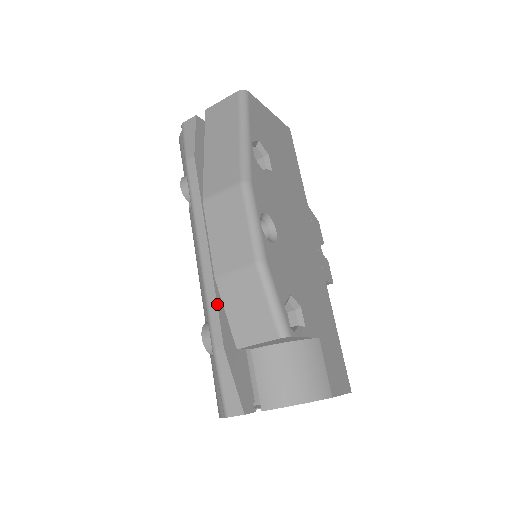
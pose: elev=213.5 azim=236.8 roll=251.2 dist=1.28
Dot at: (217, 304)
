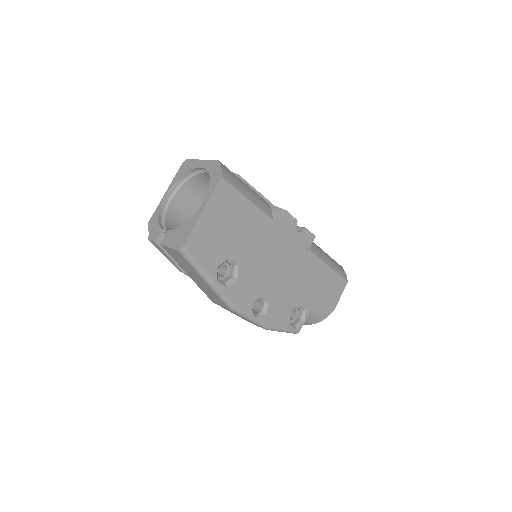
Dot at: occluded
